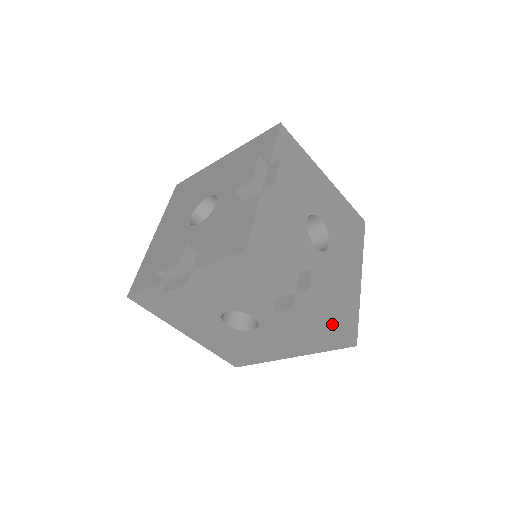
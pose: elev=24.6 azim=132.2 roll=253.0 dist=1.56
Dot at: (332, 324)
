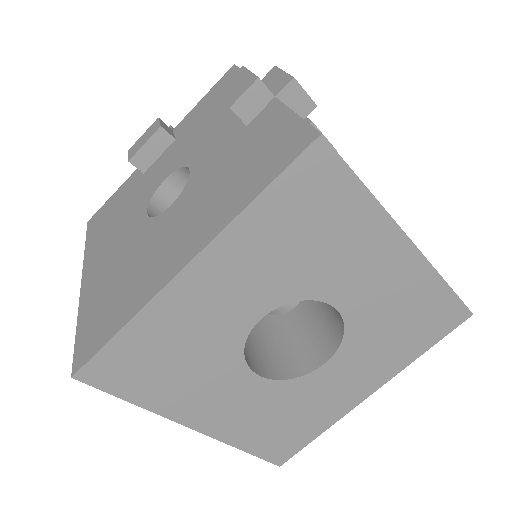
Dot at: (289, 108)
